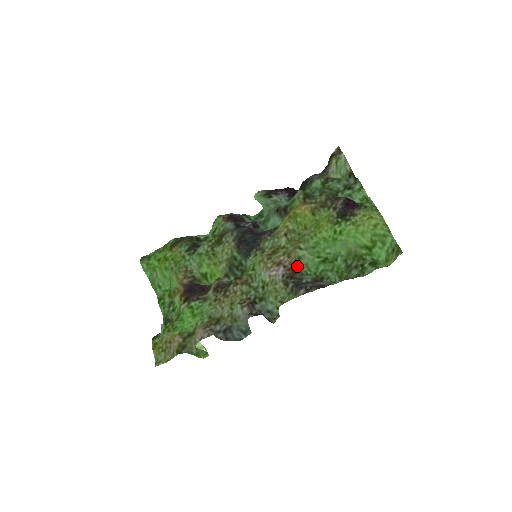
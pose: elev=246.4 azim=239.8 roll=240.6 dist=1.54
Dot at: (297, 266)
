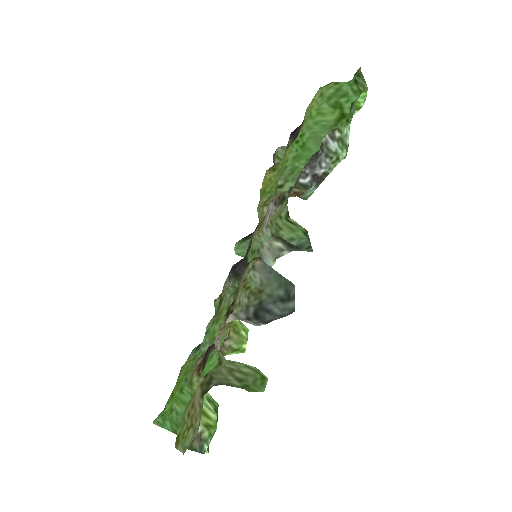
Dot at: occluded
